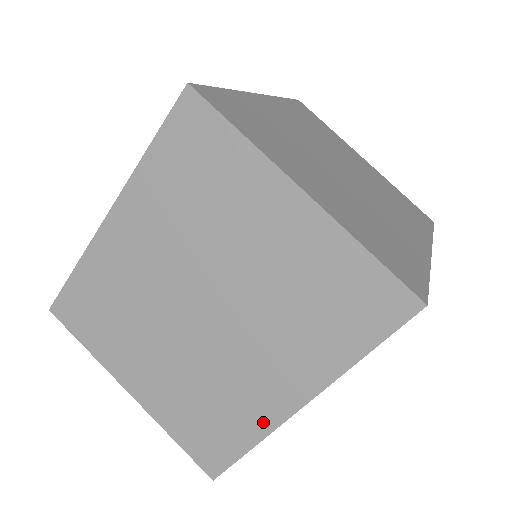
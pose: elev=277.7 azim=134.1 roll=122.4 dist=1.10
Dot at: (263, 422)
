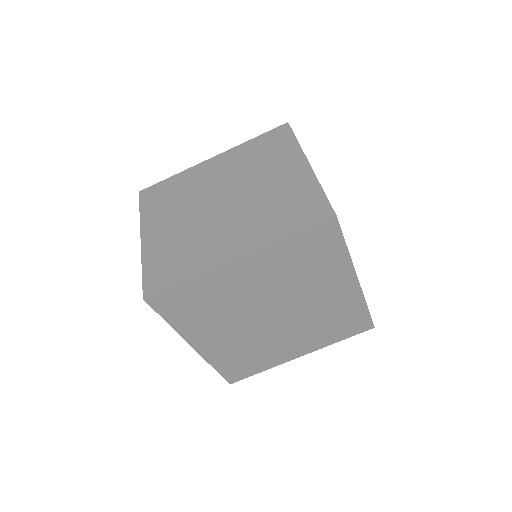
Dot at: (207, 264)
